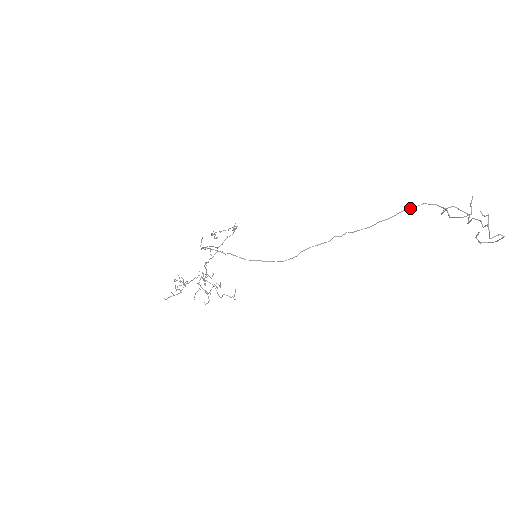
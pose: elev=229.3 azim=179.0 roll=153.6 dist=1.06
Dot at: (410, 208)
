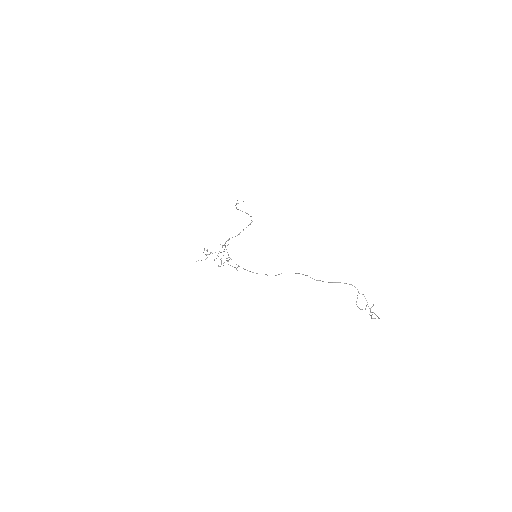
Dot at: (344, 283)
